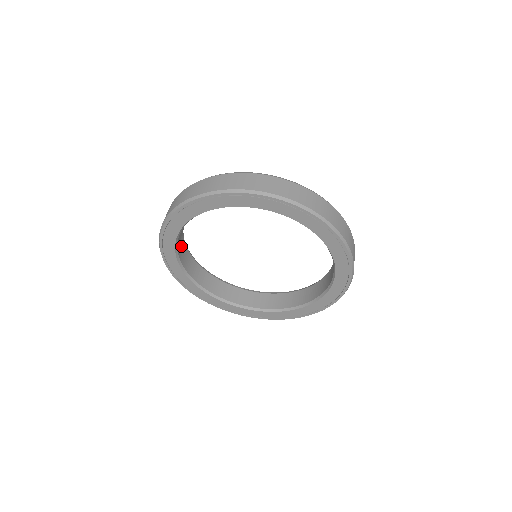
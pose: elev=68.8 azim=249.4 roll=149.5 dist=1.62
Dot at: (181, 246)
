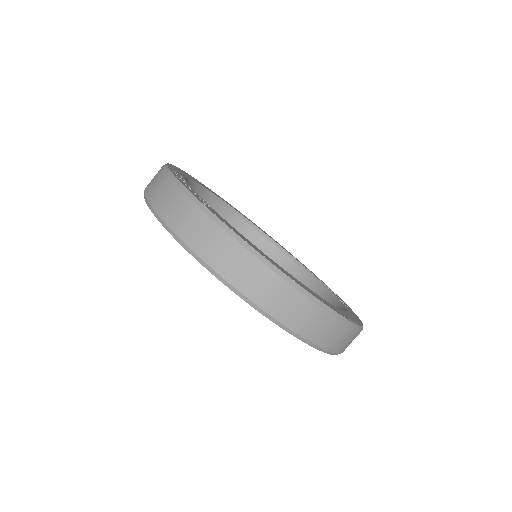
Dot at: occluded
